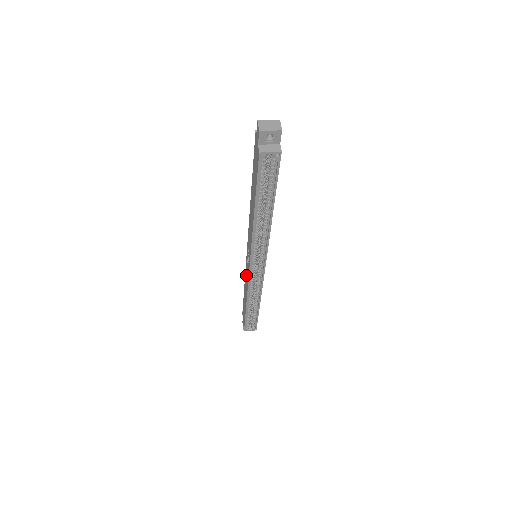
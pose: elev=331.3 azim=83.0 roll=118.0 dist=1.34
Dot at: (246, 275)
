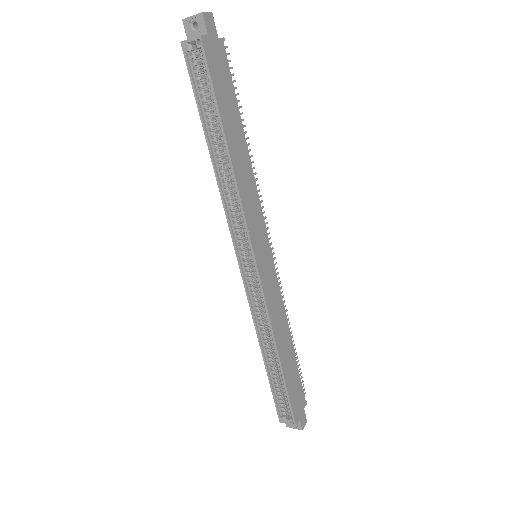
Dot at: occluded
